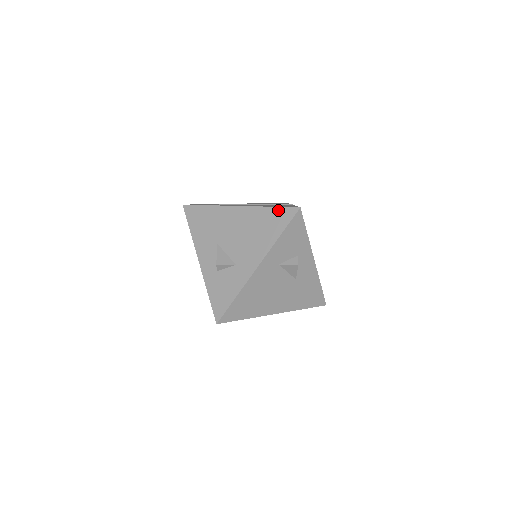
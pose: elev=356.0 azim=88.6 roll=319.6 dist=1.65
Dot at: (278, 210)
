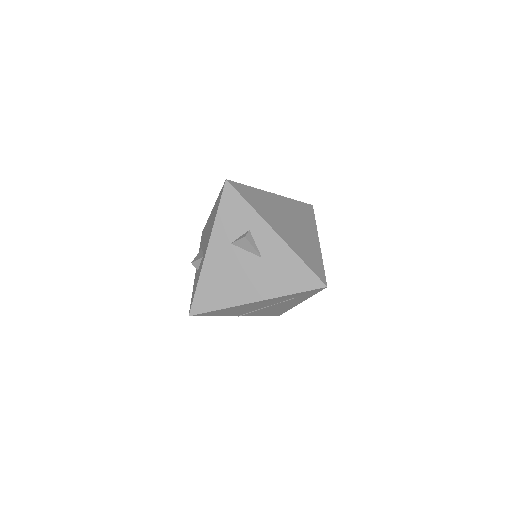
Dot at: (220, 193)
